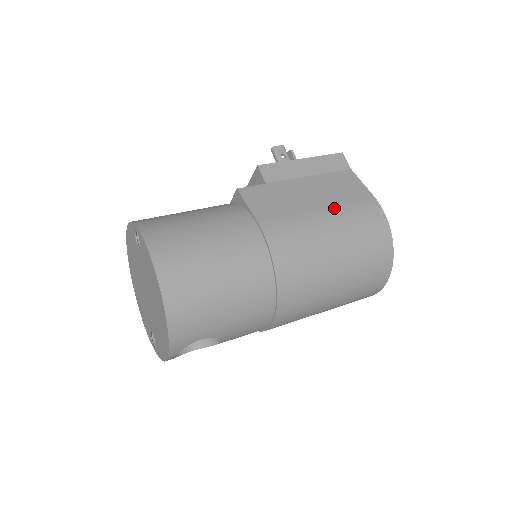
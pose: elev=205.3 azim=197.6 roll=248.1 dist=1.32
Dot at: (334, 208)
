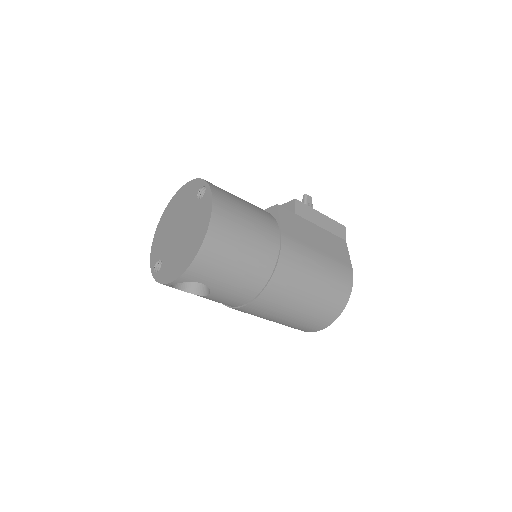
Dot at: (327, 256)
